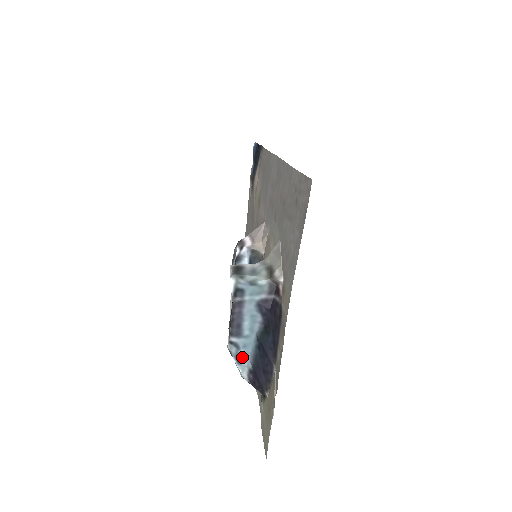
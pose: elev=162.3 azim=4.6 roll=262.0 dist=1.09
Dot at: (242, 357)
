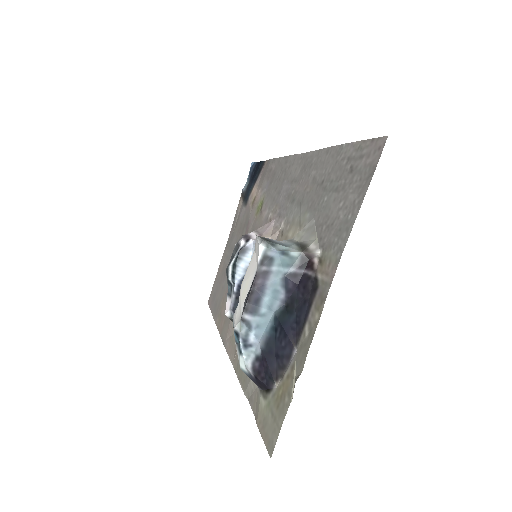
Dot at: (251, 340)
